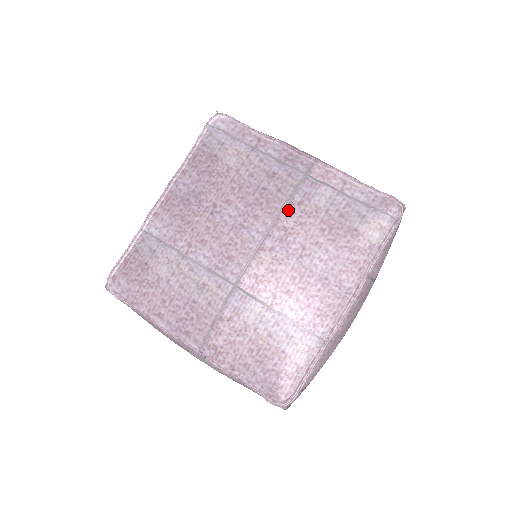
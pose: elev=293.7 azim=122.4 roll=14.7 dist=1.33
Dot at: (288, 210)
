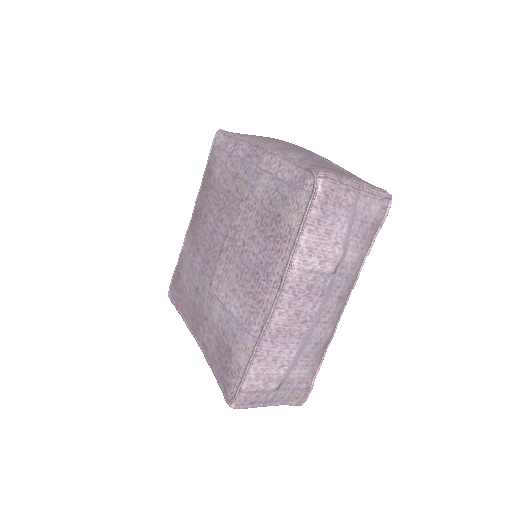
Dot at: (239, 208)
